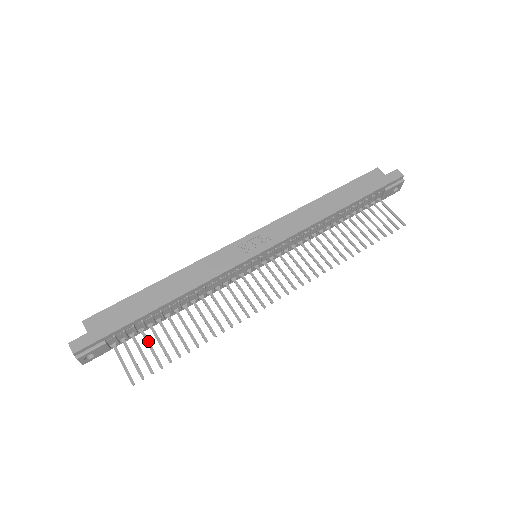
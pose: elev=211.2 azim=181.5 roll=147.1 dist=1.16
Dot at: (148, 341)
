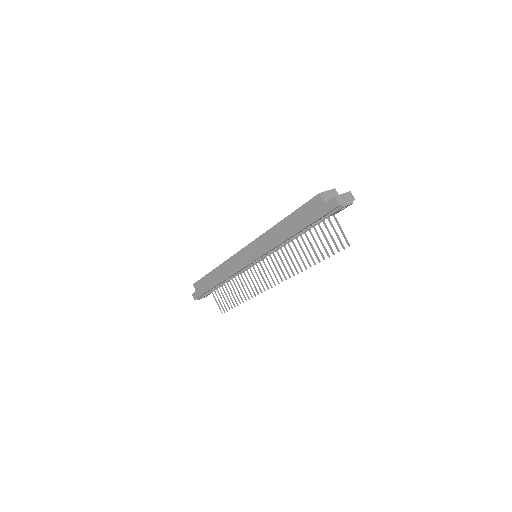
Dot at: (222, 294)
